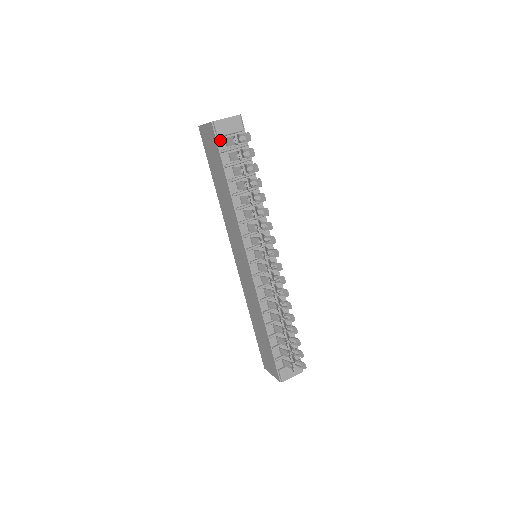
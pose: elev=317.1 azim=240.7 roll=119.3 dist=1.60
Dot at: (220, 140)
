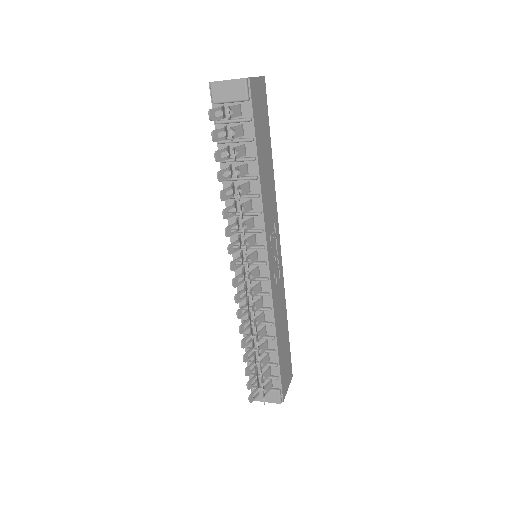
Dot at: (217, 107)
